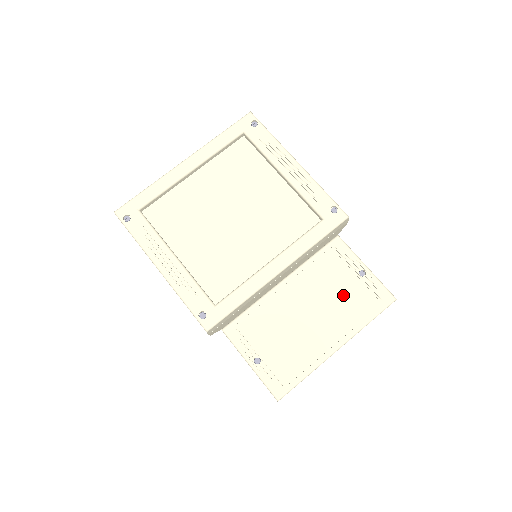
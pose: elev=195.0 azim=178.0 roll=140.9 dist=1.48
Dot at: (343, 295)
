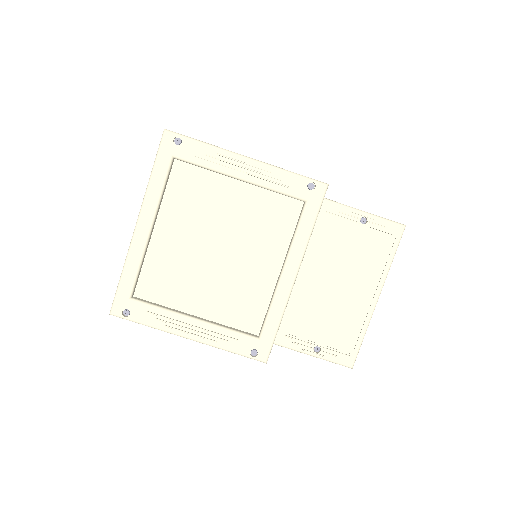
Dot at: (357, 251)
